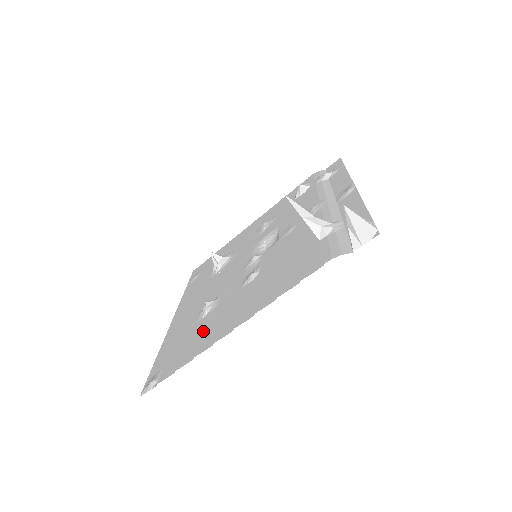
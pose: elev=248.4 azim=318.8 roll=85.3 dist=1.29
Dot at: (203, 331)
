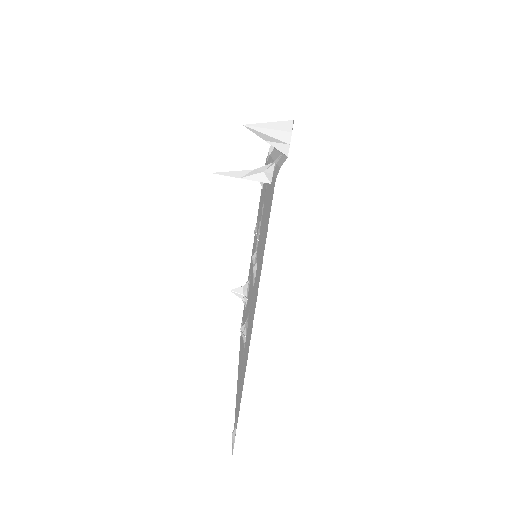
Dot at: (245, 351)
